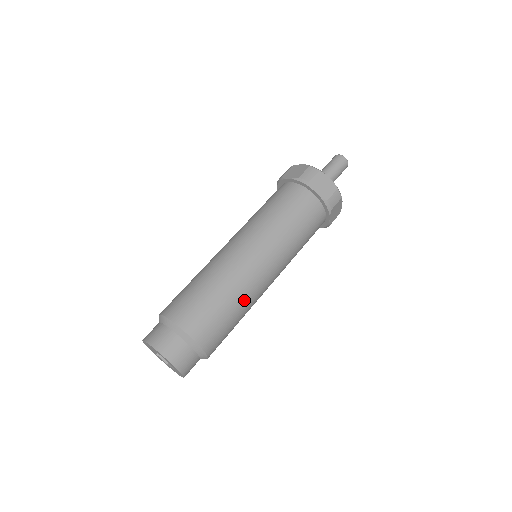
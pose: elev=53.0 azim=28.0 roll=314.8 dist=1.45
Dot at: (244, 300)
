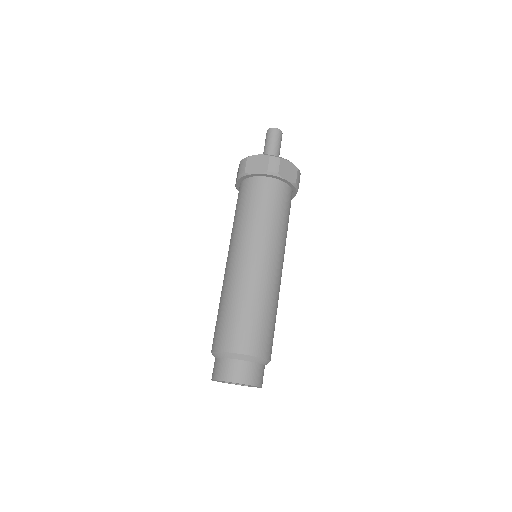
Dot at: (277, 303)
